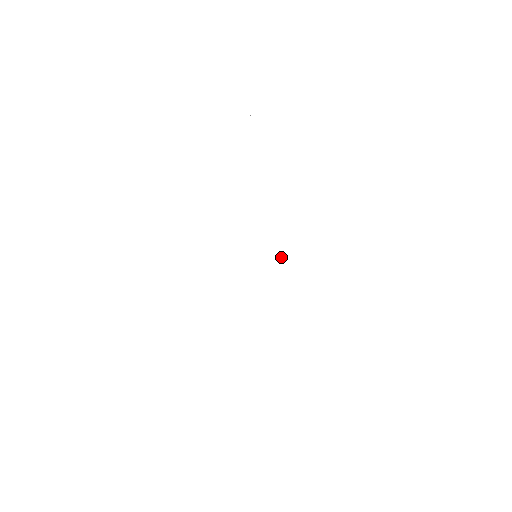
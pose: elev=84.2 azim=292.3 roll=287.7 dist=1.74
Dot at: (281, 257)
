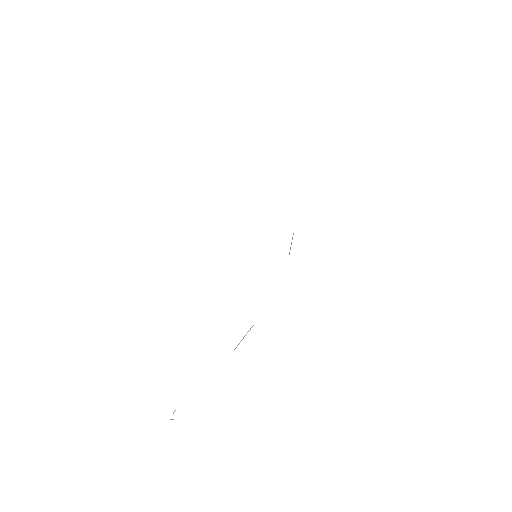
Dot at: (292, 238)
